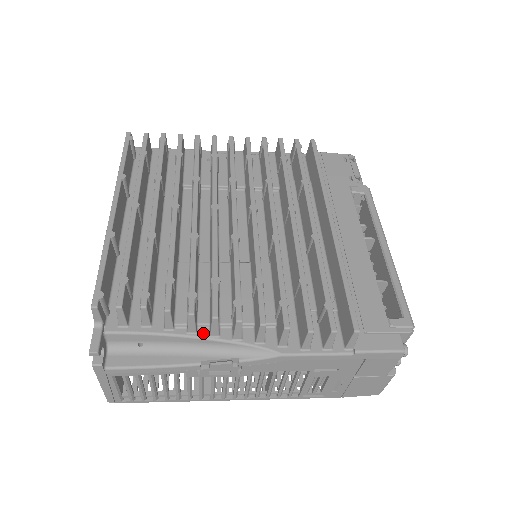
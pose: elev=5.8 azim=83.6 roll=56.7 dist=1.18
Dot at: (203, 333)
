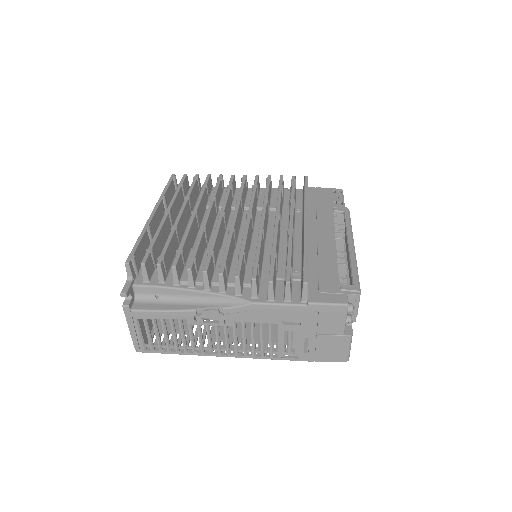
Dot at: (199, 288)
